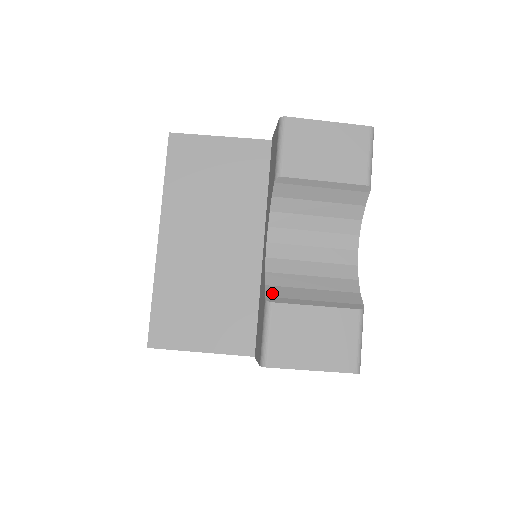
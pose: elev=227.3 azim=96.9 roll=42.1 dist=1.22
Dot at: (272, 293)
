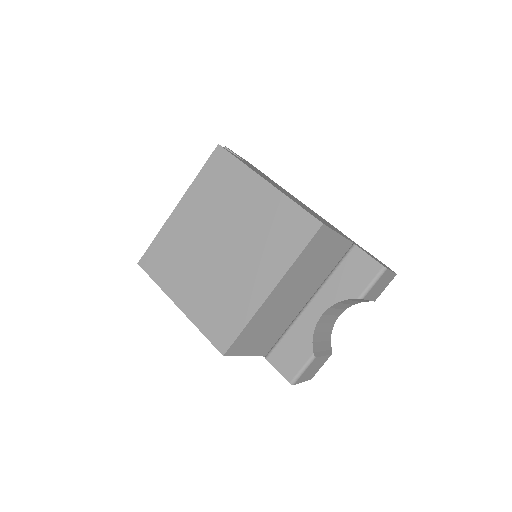
Dot at: (315, 349)
